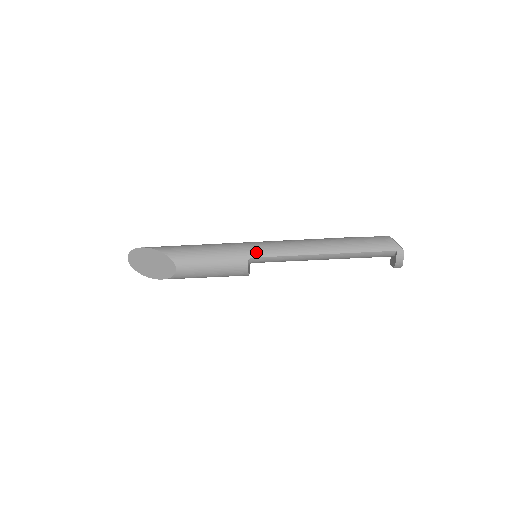
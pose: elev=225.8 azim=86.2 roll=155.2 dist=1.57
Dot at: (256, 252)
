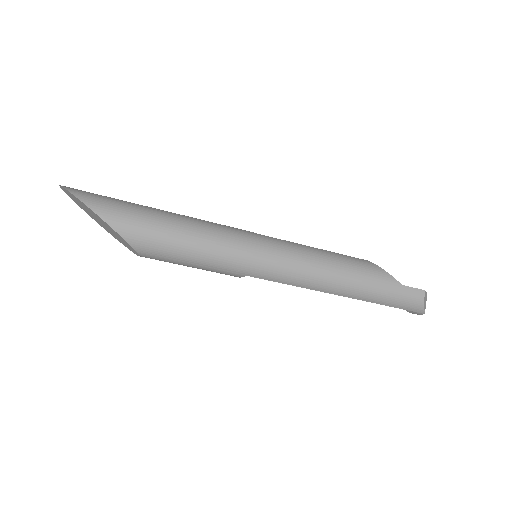
Dot at: (258, 273)
